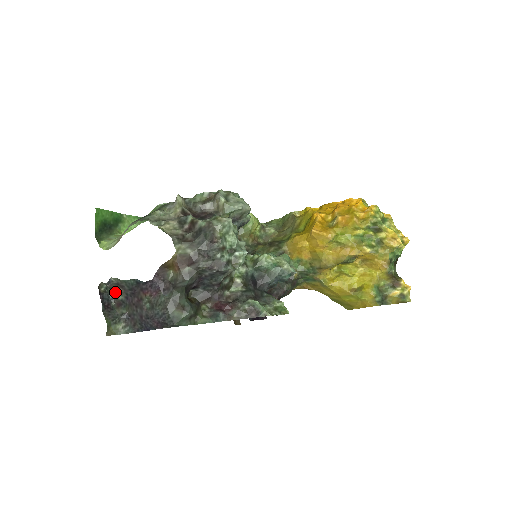
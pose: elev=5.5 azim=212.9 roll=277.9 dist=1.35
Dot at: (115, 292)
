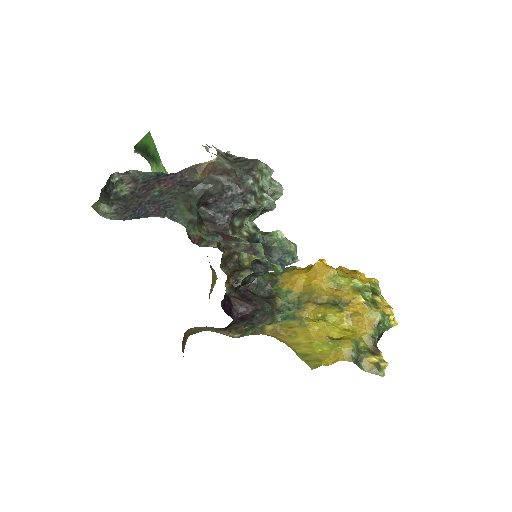
Dot at: (123, 186)
